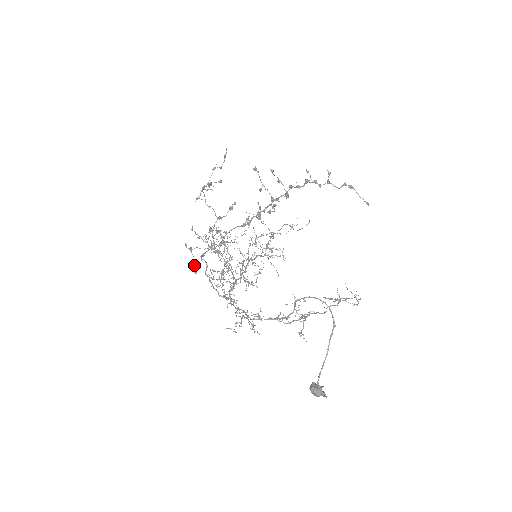
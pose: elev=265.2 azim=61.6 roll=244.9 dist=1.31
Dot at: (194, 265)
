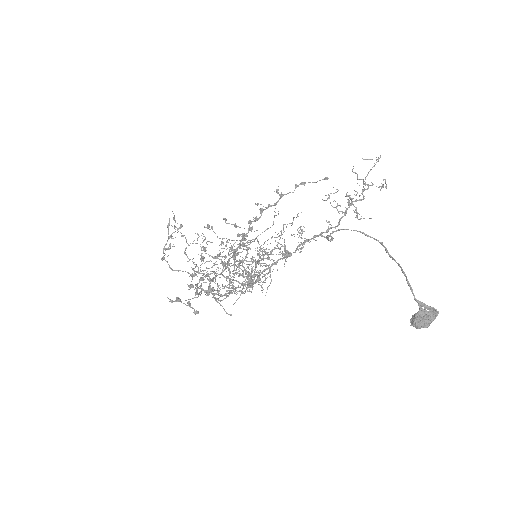
Dot at: occluded
